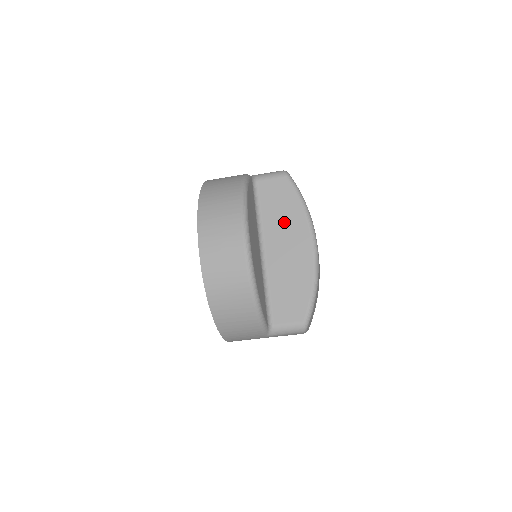
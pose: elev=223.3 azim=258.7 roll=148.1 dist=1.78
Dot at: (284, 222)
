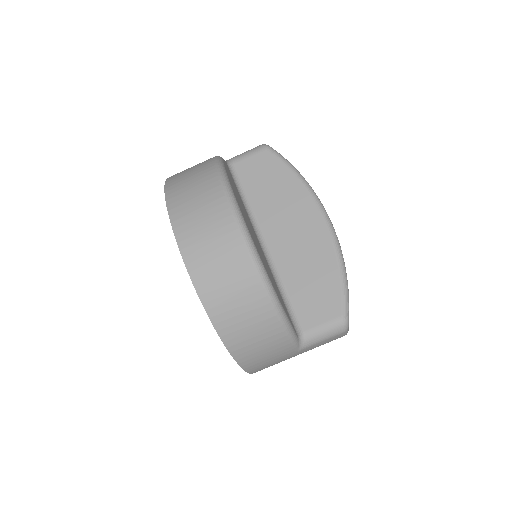
Dot at: (280, 201)
